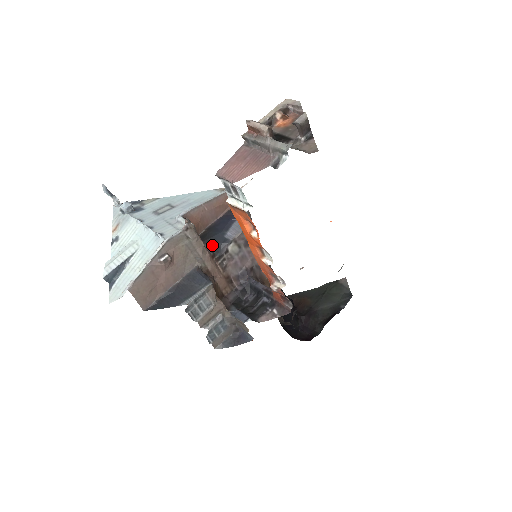
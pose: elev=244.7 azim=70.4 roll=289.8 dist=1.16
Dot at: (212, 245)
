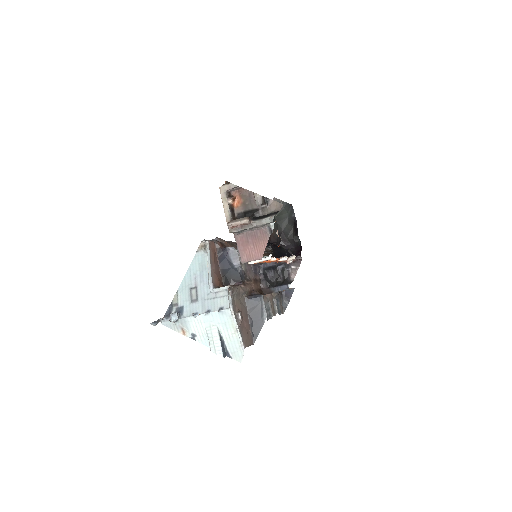
Dot at: (236, 279)
